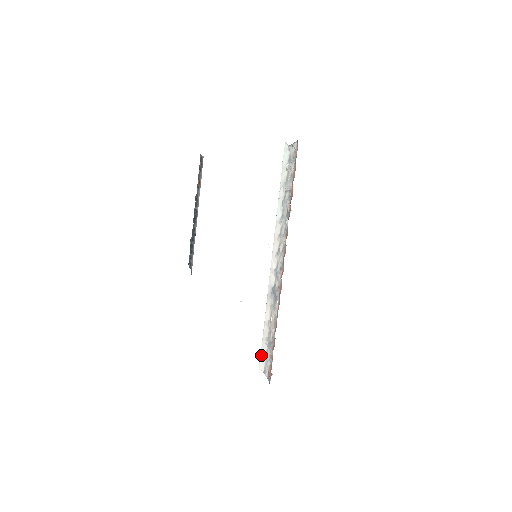
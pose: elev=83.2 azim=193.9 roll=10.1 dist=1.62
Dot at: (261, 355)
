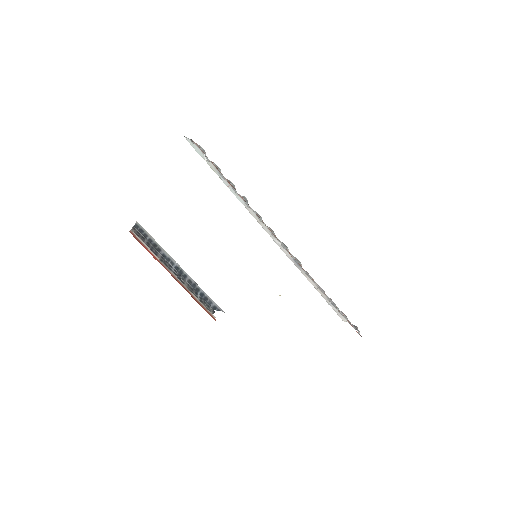
Dot at: (335, 311)
